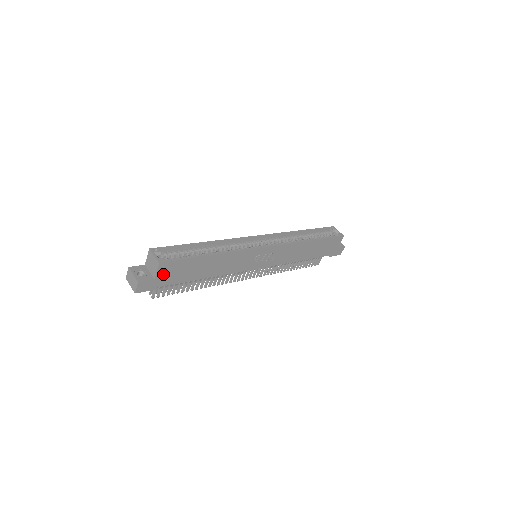
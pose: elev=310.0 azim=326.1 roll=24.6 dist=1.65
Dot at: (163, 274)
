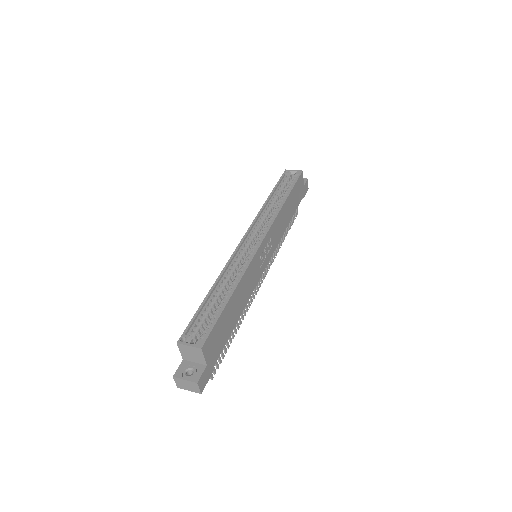
Dot at: (209, 353)
